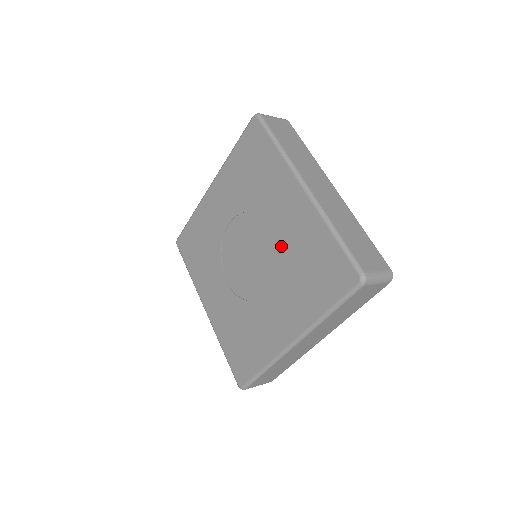
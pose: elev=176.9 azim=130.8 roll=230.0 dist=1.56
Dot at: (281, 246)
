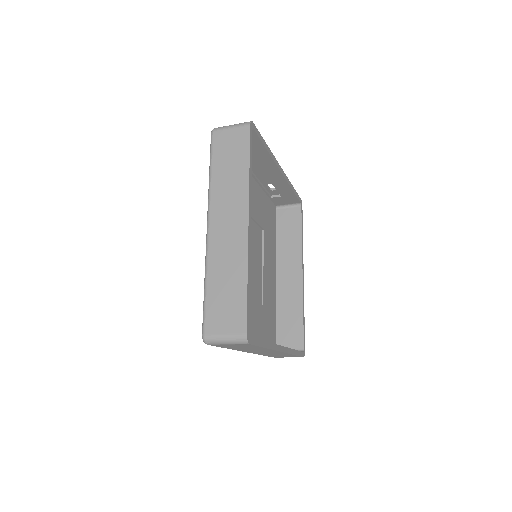
Dot at: occluded
